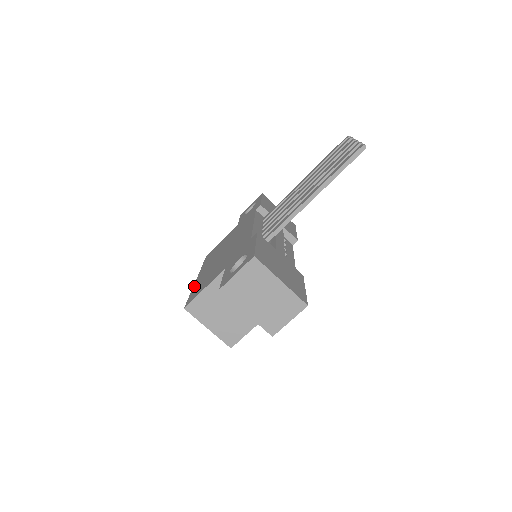
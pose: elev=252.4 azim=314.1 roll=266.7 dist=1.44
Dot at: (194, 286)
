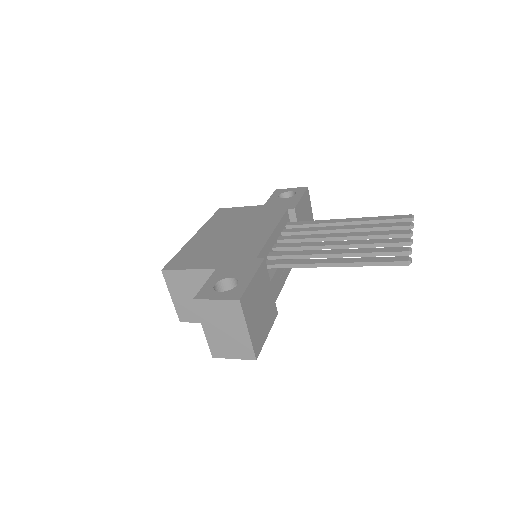
Dot at: (186, 246)
